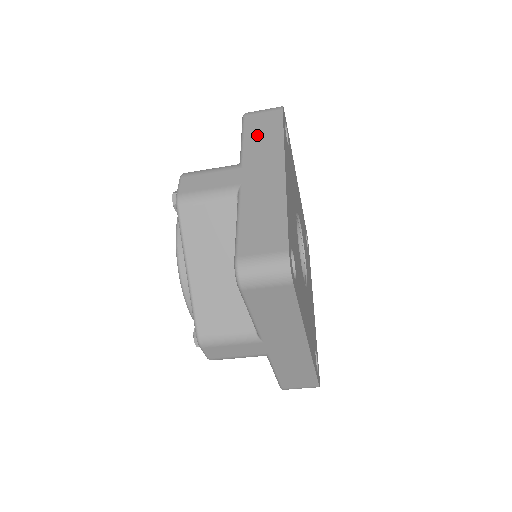
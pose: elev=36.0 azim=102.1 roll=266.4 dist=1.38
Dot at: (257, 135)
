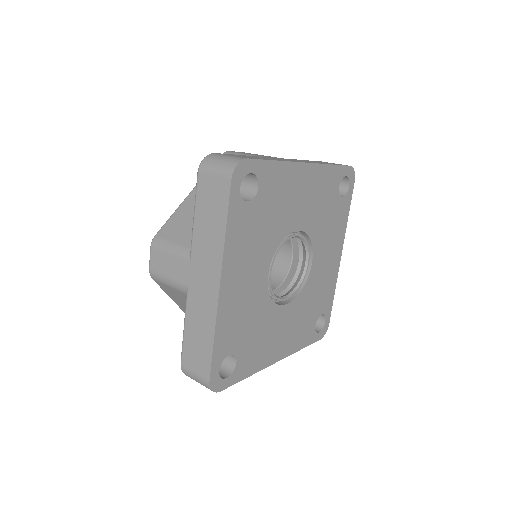
Dot at: (205, 218)
